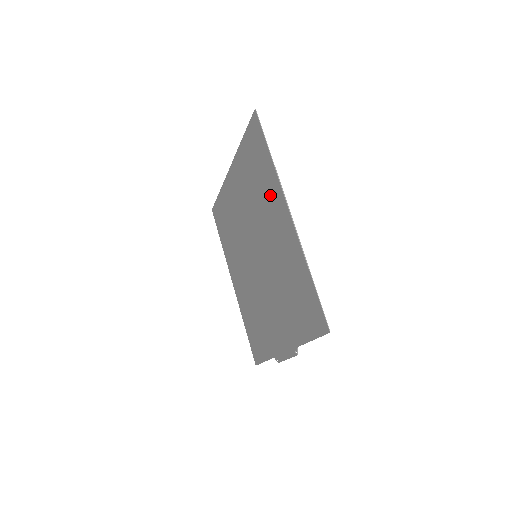
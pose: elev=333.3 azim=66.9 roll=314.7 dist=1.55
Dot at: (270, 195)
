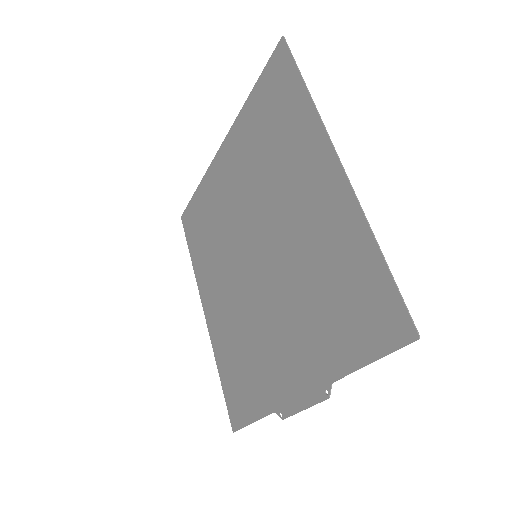
Dot at: (298, 149)
